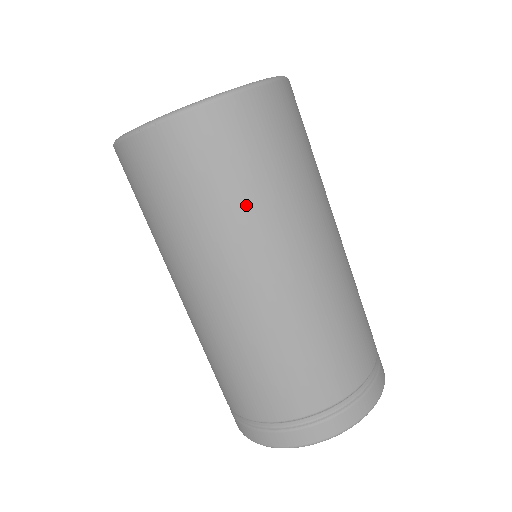
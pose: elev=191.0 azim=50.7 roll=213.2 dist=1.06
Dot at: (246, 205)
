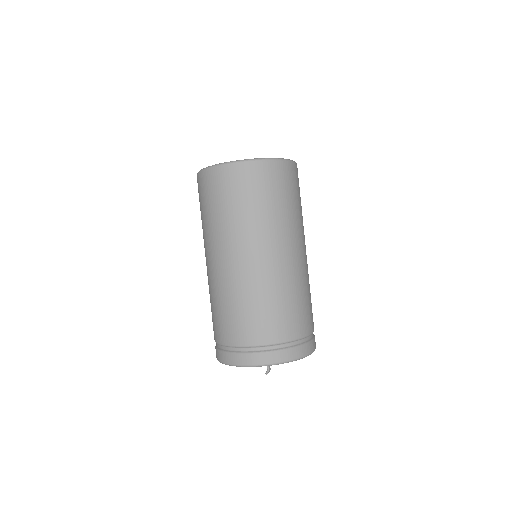
Dot at: (249, 215)
